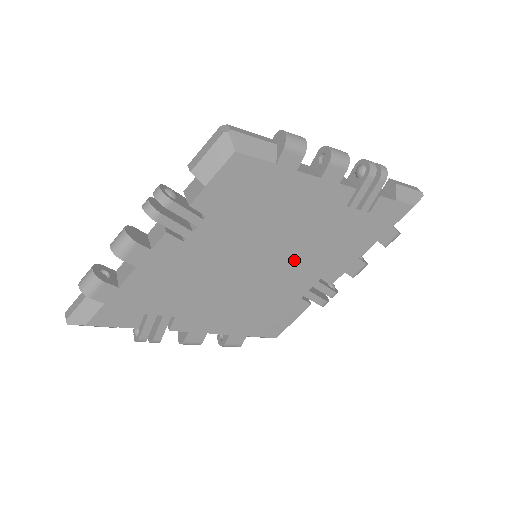
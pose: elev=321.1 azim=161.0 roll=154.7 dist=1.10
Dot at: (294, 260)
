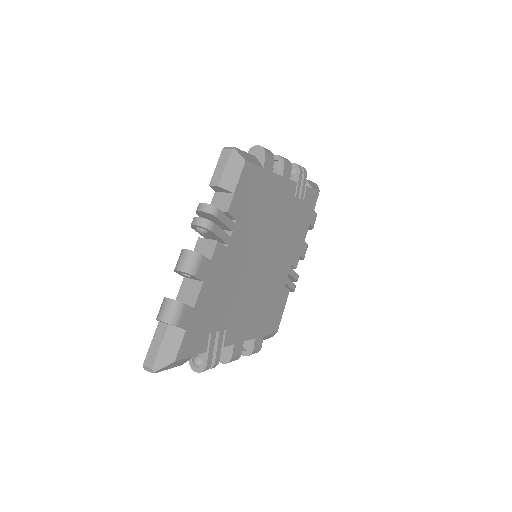
Dot at: (278, 251)
